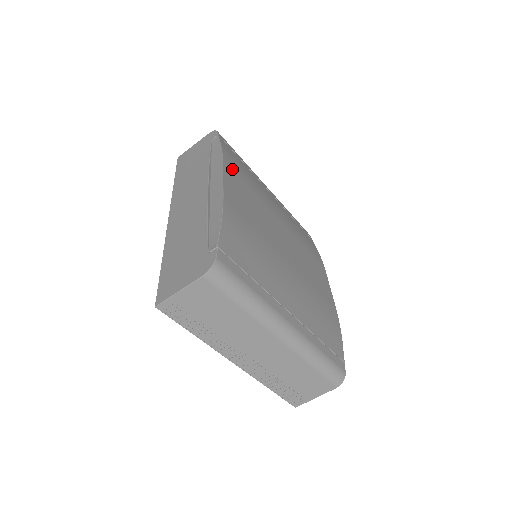
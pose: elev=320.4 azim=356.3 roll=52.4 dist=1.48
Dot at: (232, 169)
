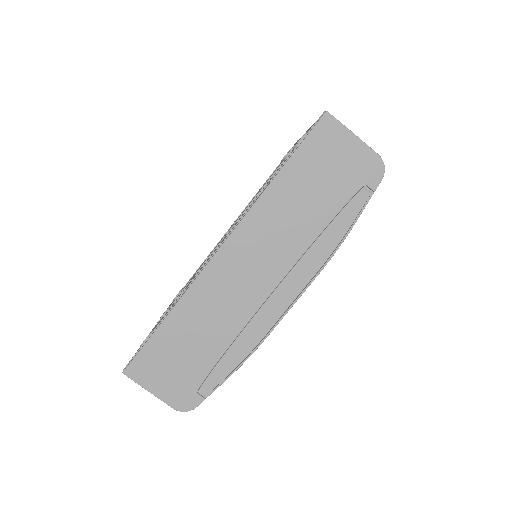
Dot at: occluded
